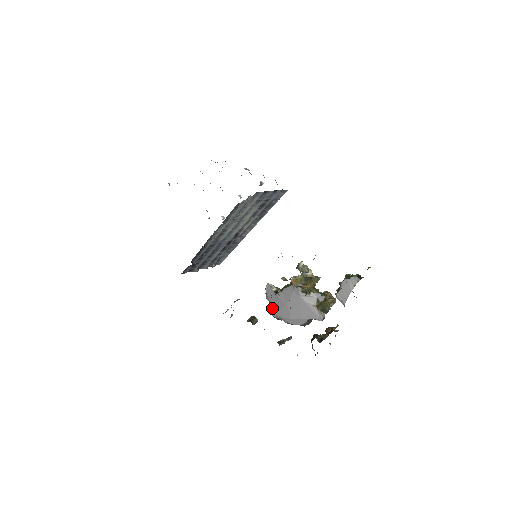
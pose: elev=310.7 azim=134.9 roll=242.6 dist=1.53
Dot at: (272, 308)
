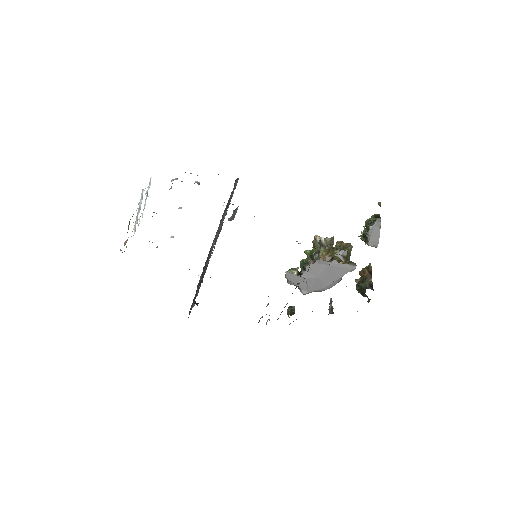
Dot at: (302, 289)
